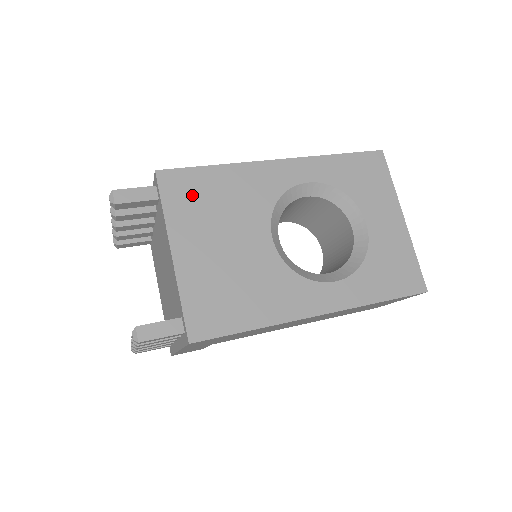
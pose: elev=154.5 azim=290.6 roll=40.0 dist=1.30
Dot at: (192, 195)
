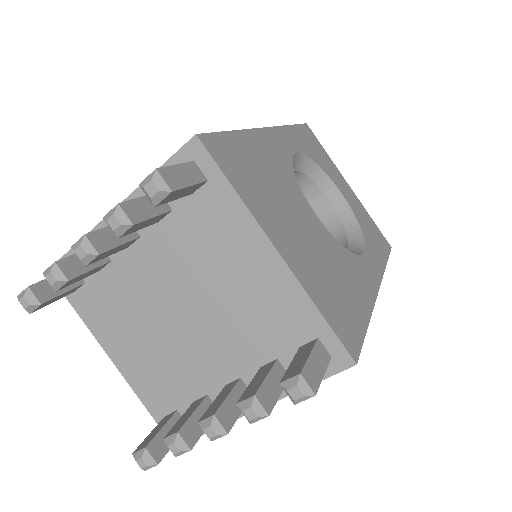
Dot at: (244, 169)
